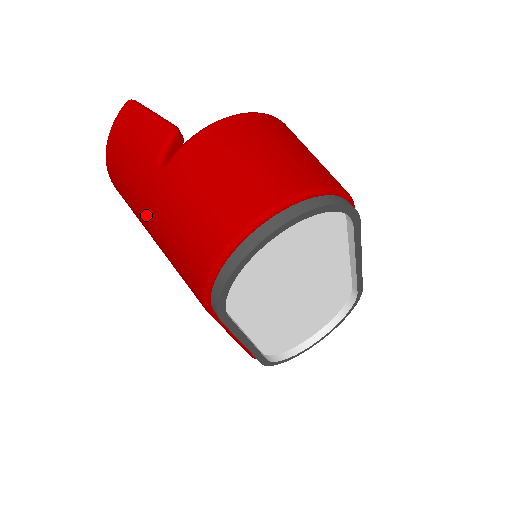
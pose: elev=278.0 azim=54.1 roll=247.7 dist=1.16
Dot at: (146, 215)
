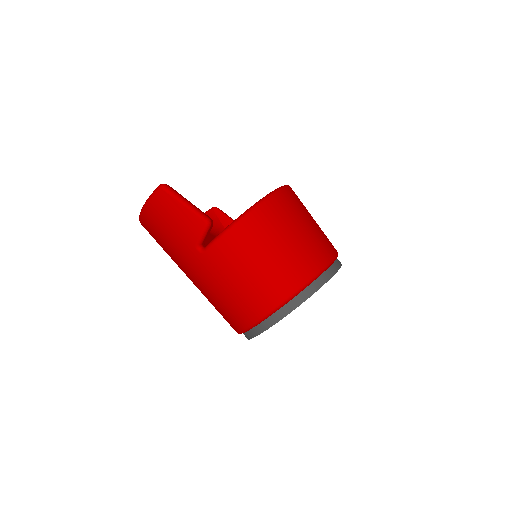
Dot at: (186, 272)
